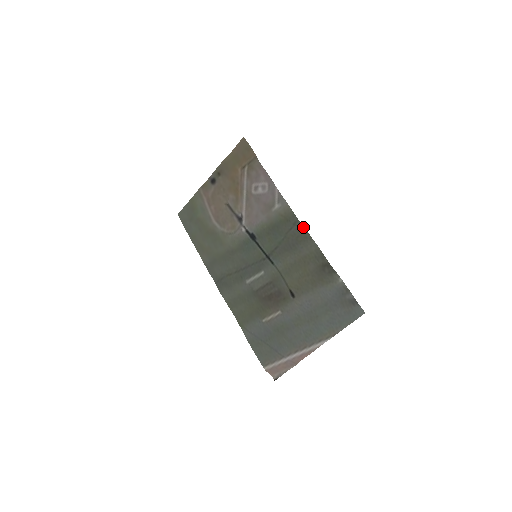
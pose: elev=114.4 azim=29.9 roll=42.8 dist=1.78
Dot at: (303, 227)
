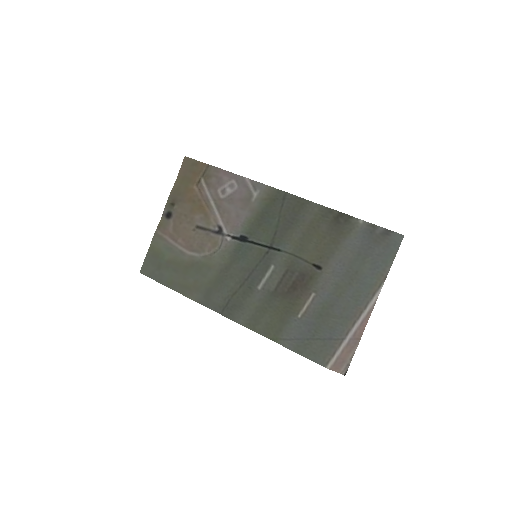
Dot at: (294, 196)
